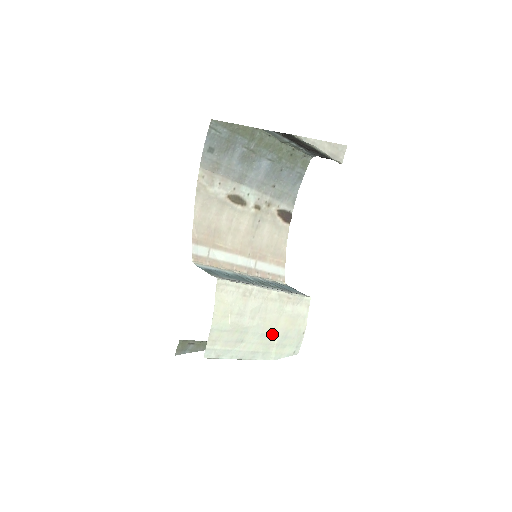
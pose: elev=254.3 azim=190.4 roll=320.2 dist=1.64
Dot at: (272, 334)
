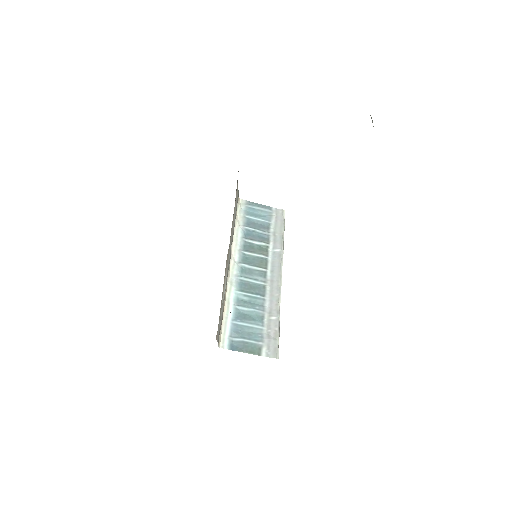
Dot at: occluded
